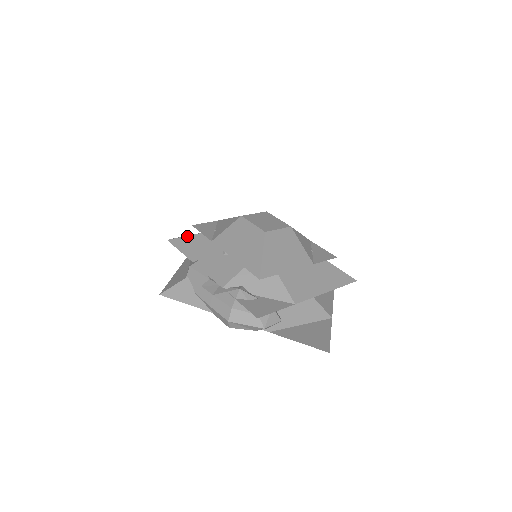
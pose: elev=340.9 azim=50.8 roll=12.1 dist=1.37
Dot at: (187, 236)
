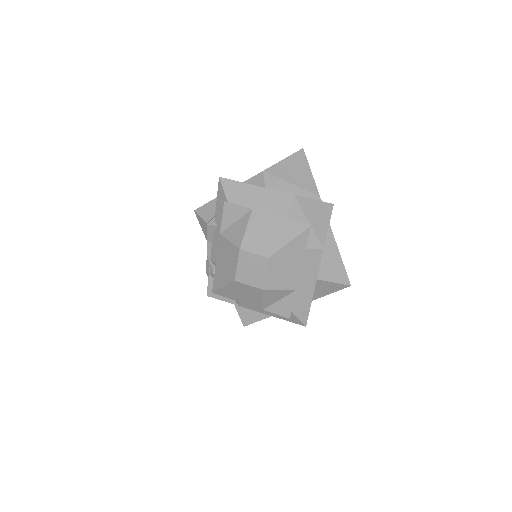
Dot at: (225, 197)
